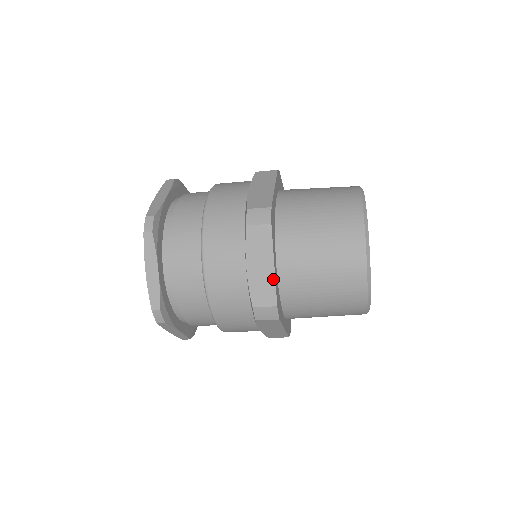
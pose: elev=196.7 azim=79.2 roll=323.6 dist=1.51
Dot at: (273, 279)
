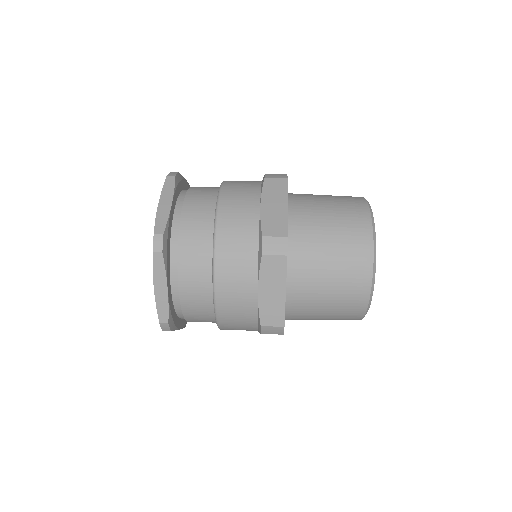
Dot at: occluded
